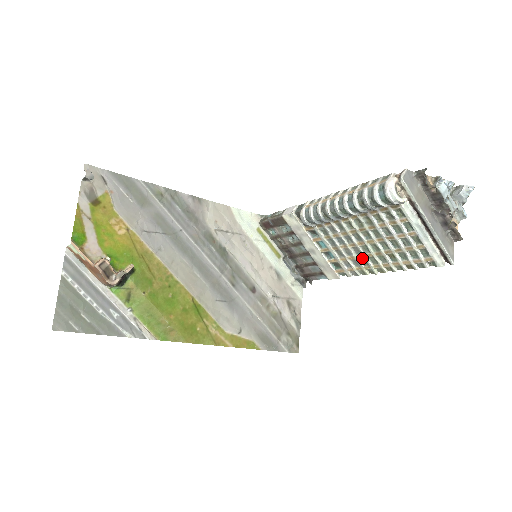
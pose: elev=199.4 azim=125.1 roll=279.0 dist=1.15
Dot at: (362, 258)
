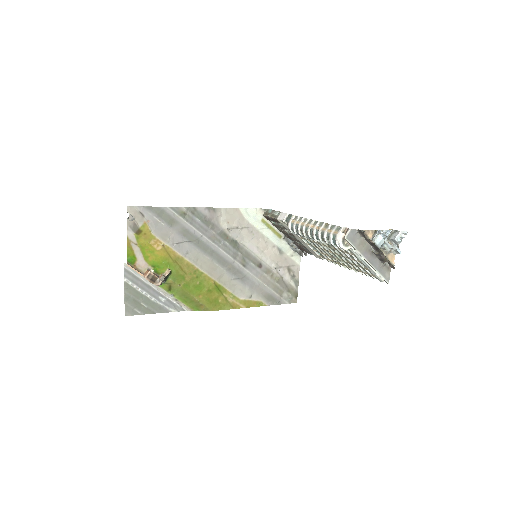
Dot at: (334, 258)
